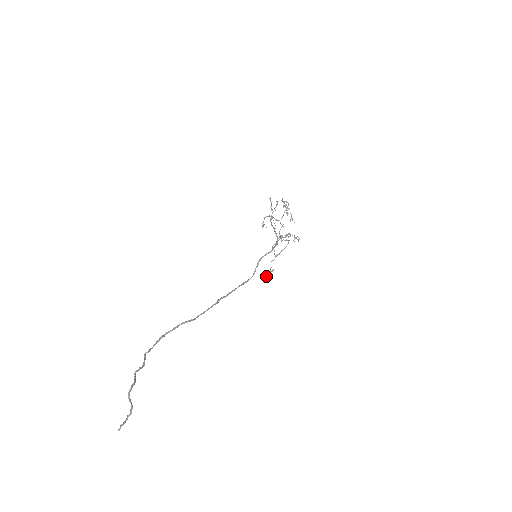
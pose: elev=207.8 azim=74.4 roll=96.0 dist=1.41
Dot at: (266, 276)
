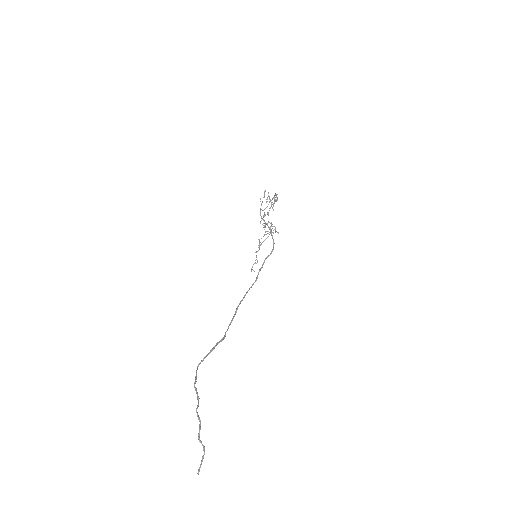
Dot at: (251, 268)
